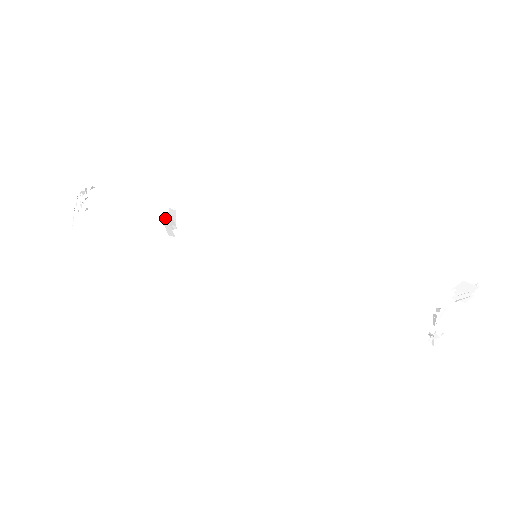
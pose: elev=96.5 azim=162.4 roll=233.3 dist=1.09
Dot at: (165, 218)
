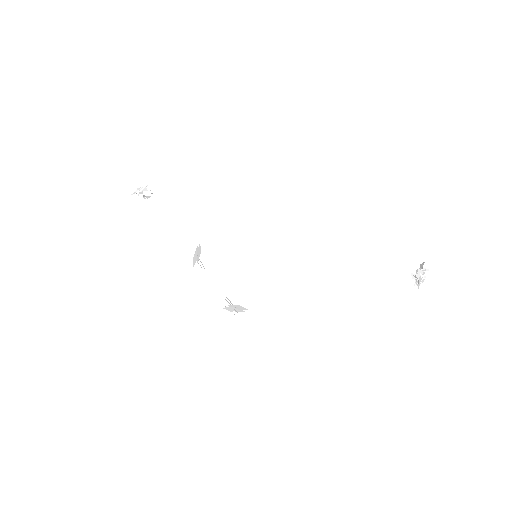
Dot at: (195, 252)
